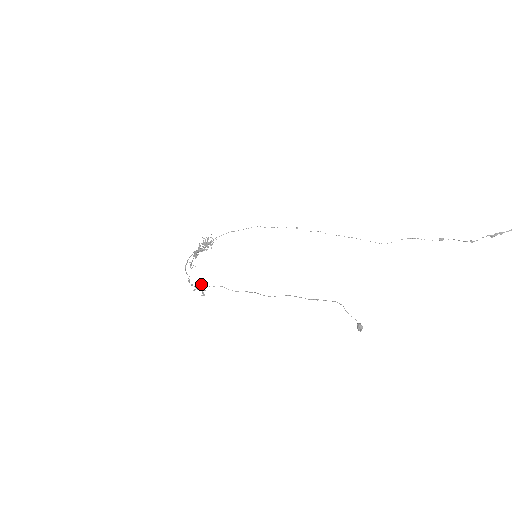
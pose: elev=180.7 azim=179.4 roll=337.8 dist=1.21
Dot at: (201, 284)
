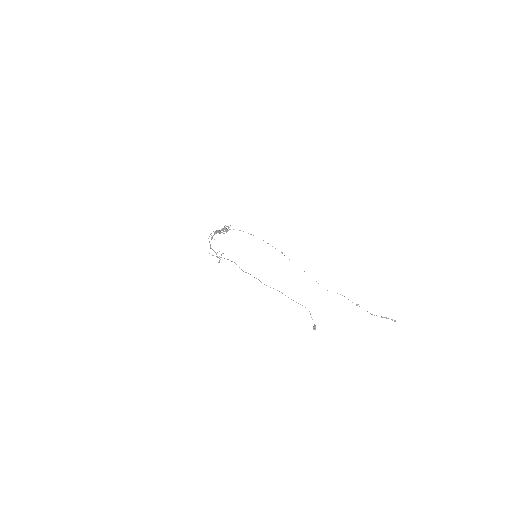
Dot at: occluded
